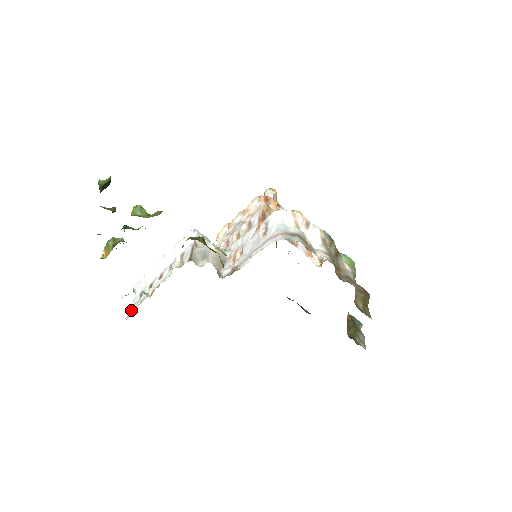
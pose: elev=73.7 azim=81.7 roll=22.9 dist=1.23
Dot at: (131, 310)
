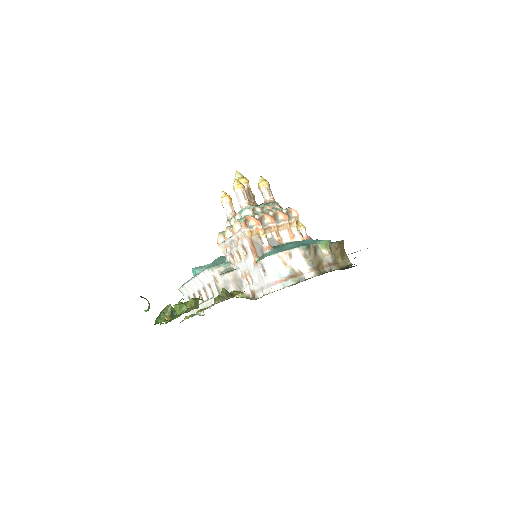
Dot at: occluded
